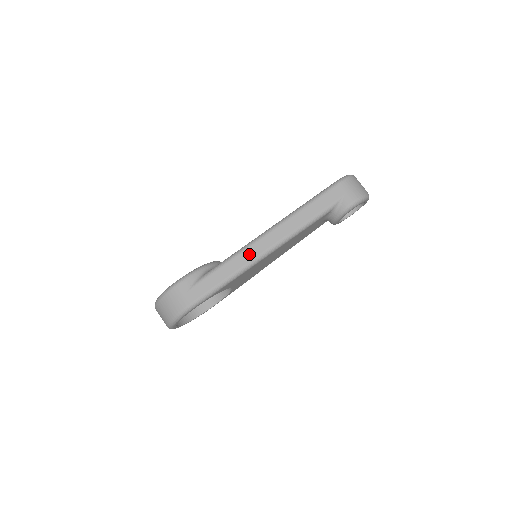
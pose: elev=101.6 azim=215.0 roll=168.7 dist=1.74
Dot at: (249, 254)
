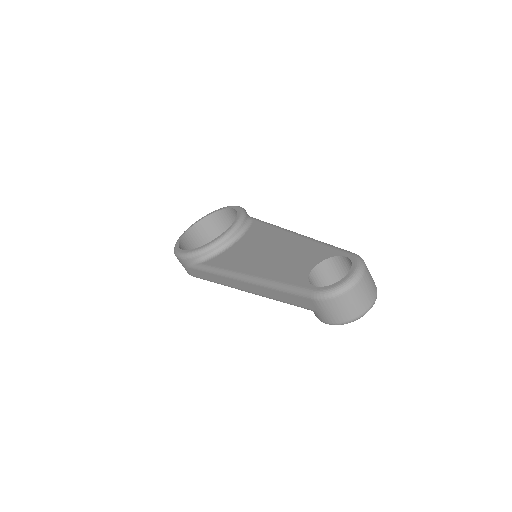
Dot at: (227, 281)
